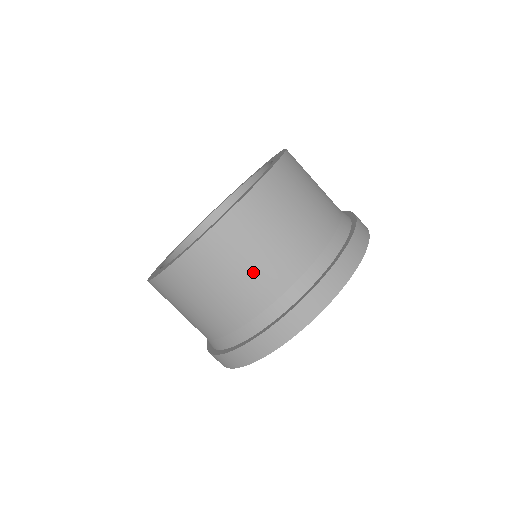
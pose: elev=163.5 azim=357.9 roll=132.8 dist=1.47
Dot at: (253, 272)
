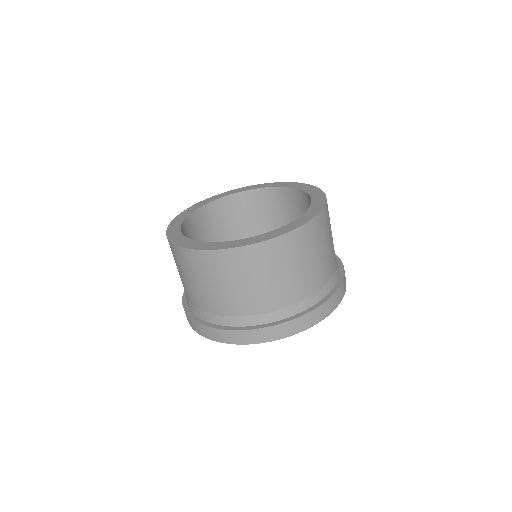
Dot at: (189, 285)
